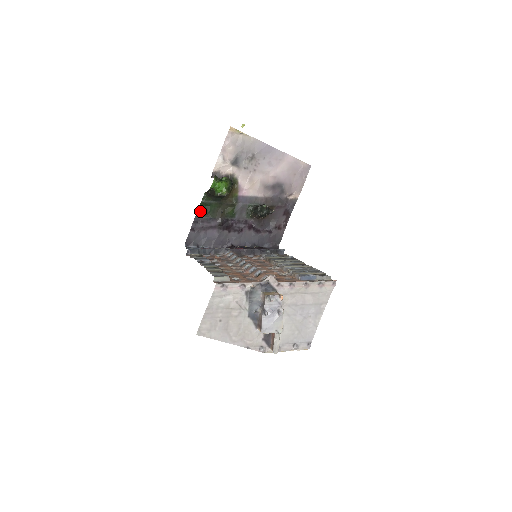
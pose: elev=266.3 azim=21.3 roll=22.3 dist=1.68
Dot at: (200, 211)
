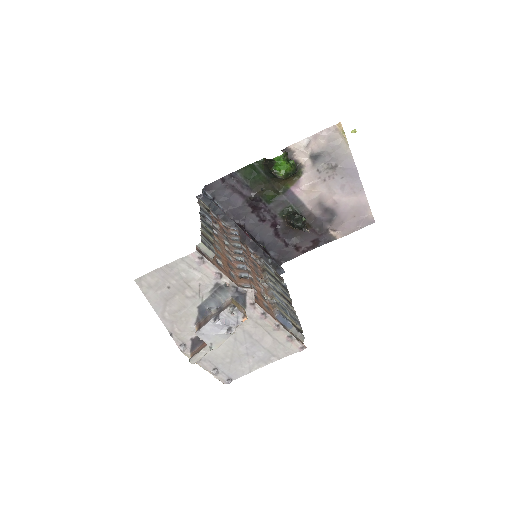
Dot at: (244, 170)
